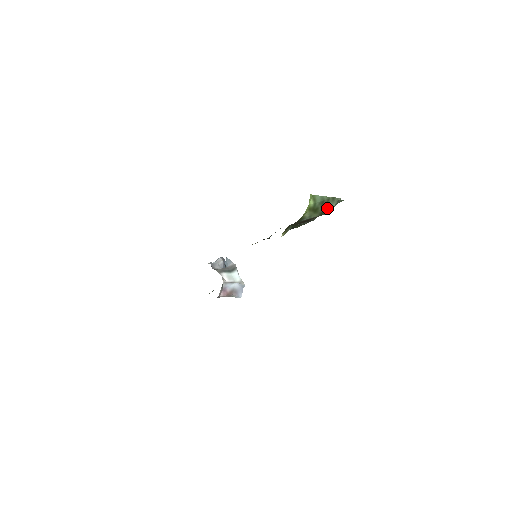
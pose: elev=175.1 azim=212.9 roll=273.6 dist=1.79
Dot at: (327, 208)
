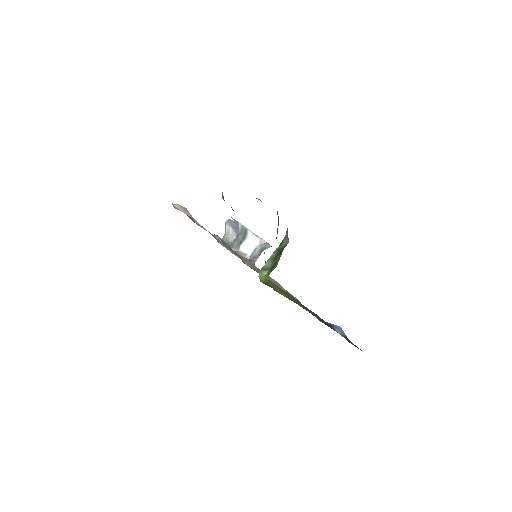
Dot at: (282, 247)
